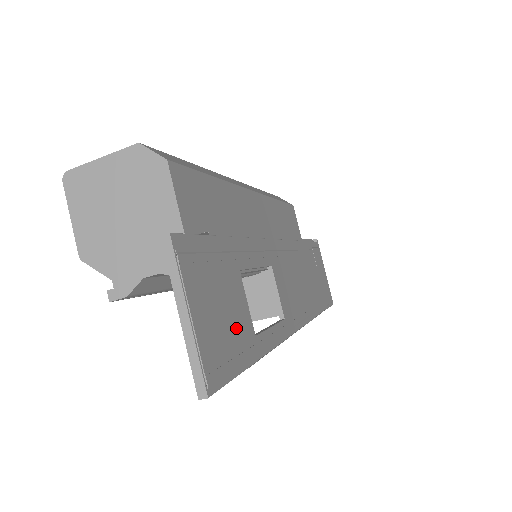
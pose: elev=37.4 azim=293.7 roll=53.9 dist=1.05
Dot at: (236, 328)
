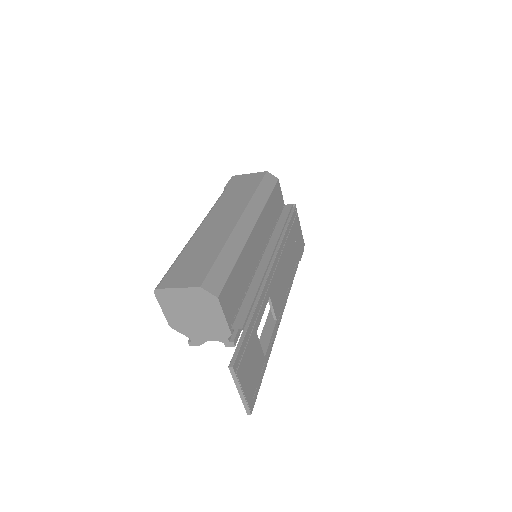
Dot at: (257, 368)
